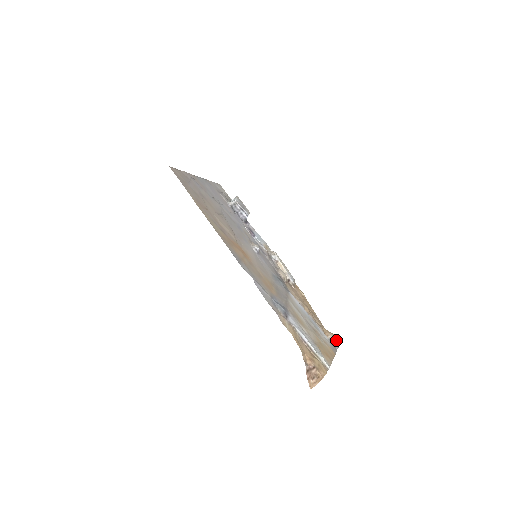
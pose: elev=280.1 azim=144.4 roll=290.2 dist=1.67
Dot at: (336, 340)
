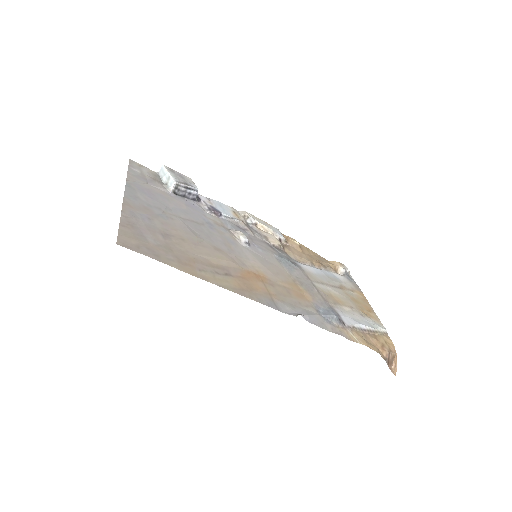
Dot at: (345, 268)
